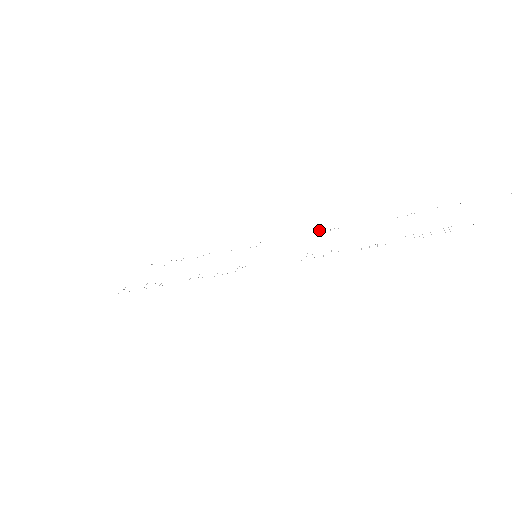
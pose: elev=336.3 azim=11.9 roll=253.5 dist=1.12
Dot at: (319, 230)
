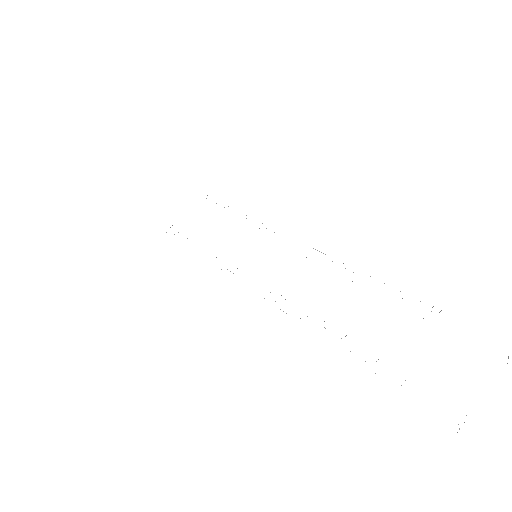
Dot at: occluded
